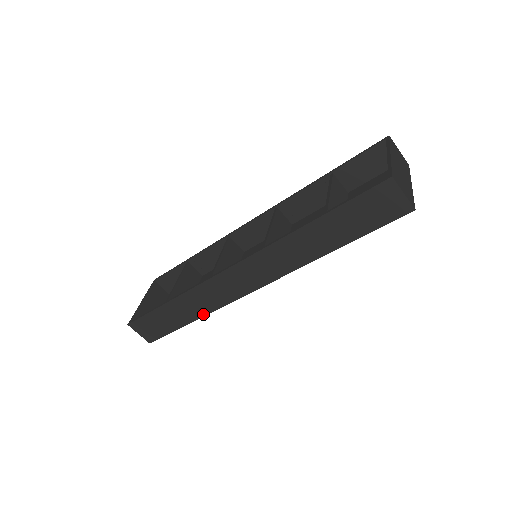
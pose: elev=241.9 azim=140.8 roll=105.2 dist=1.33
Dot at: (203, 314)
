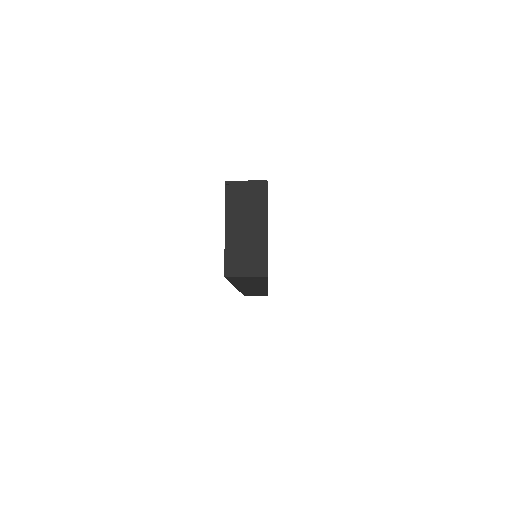
Dot at: occluded
